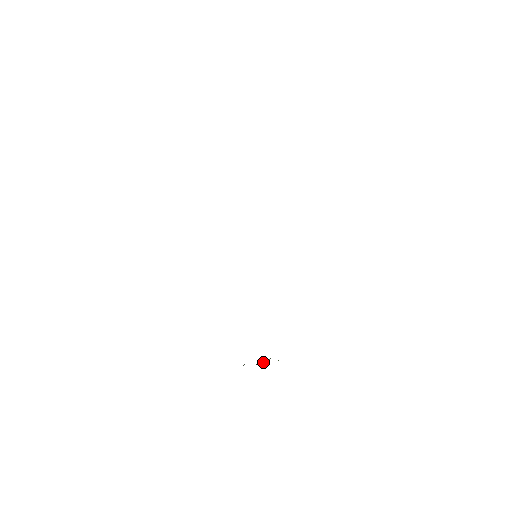
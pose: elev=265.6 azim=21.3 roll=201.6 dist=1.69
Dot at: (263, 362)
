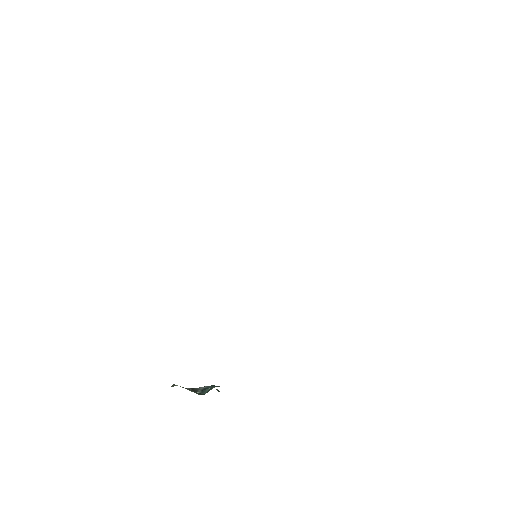
Dot at: (200, 388)
